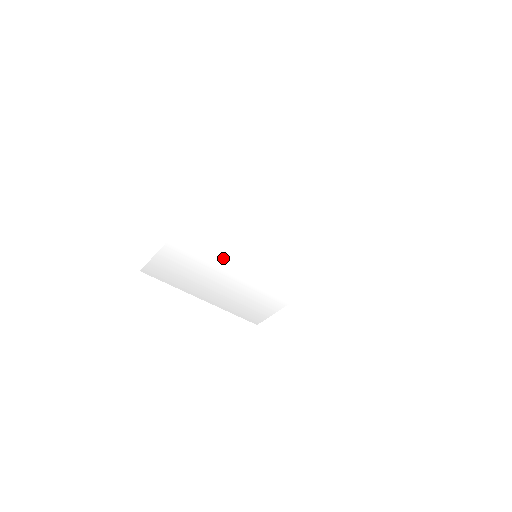
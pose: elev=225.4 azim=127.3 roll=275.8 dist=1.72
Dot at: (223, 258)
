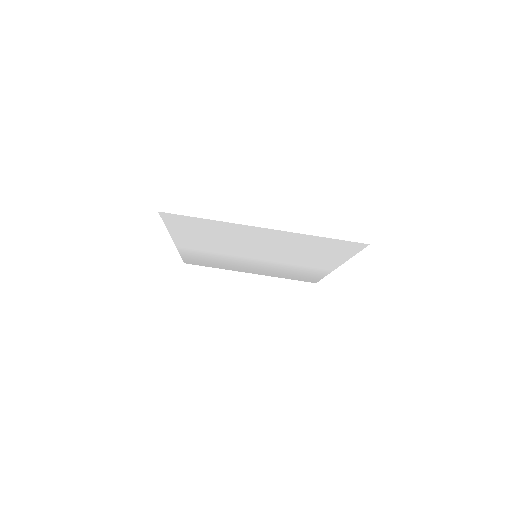
Dot at: (232, 257)
